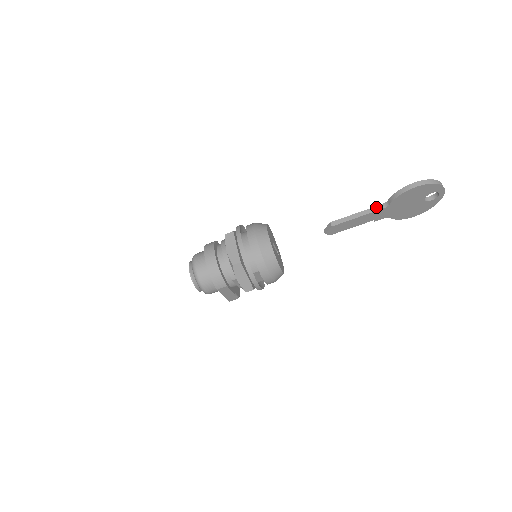
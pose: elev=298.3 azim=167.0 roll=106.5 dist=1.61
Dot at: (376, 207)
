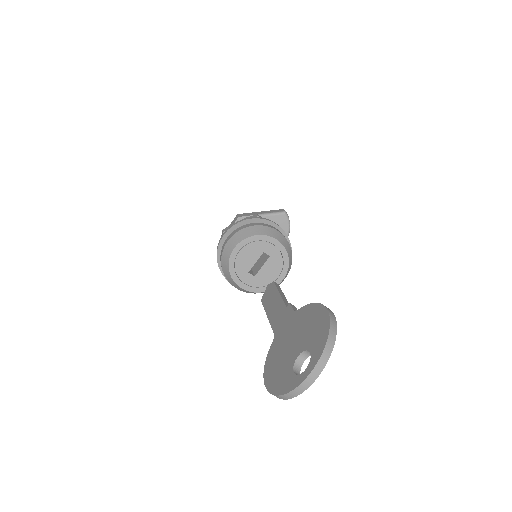
Dot at: (273, 330)
